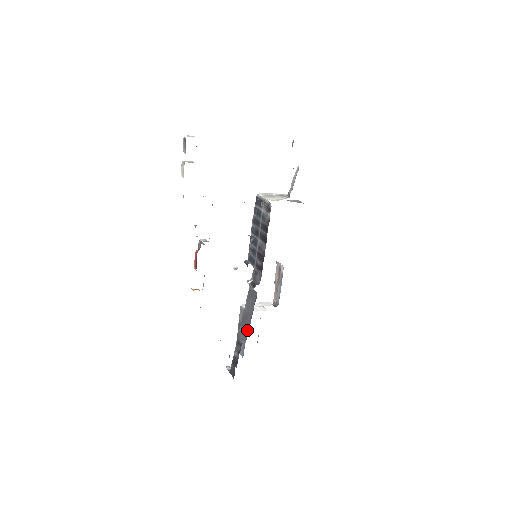
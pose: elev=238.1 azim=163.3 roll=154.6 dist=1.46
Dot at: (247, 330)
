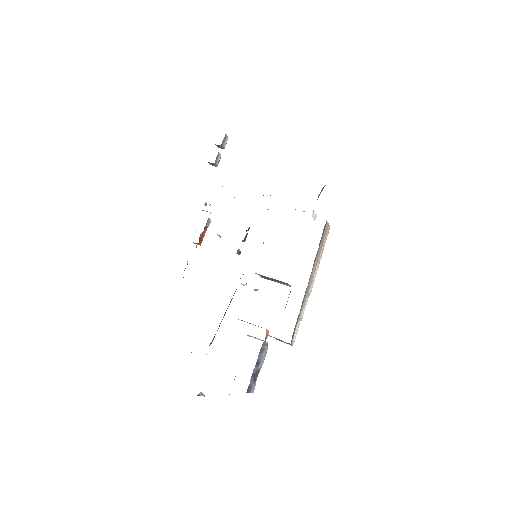
Dot at: occluded
